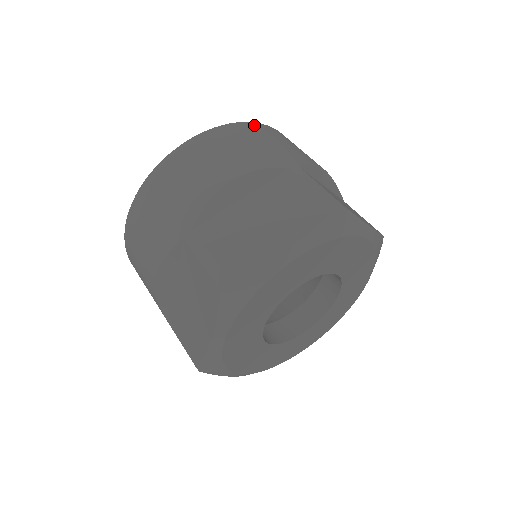
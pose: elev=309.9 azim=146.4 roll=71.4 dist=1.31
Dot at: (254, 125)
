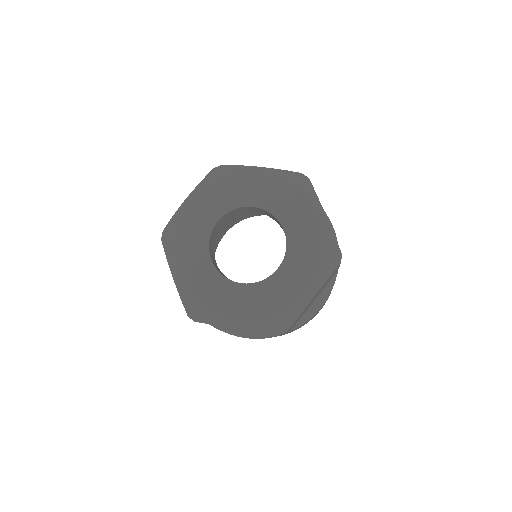
Dot at: occluded
